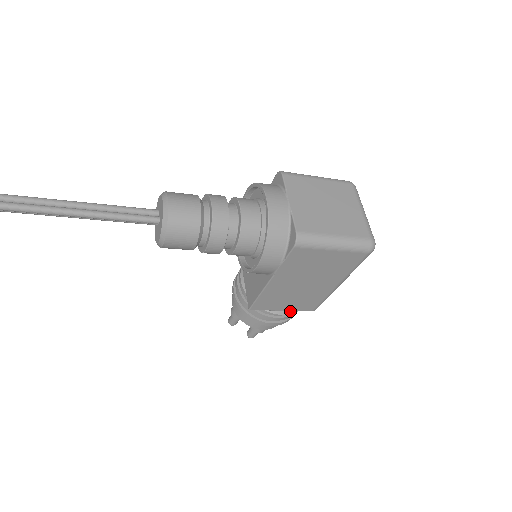
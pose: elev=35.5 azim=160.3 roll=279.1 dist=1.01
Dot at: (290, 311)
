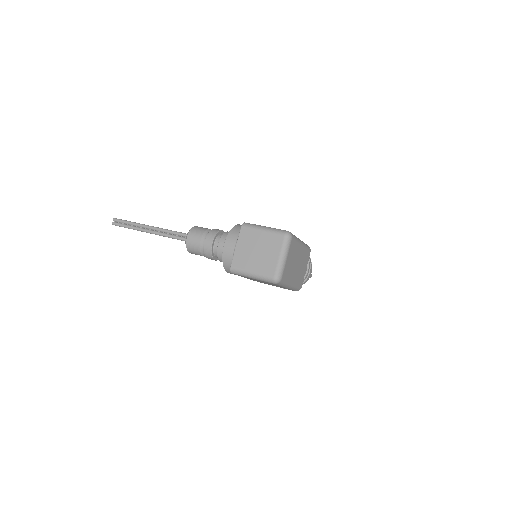
Dot at: occluded
